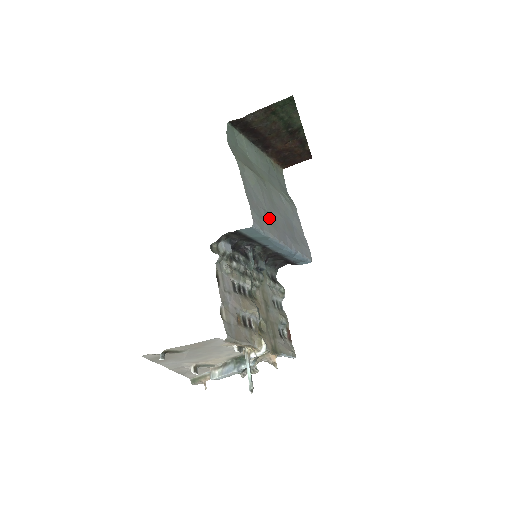
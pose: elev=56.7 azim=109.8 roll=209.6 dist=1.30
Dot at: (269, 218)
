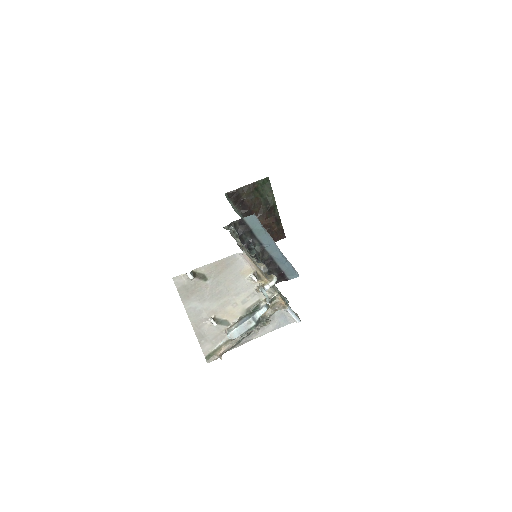
Dot at: occluded
